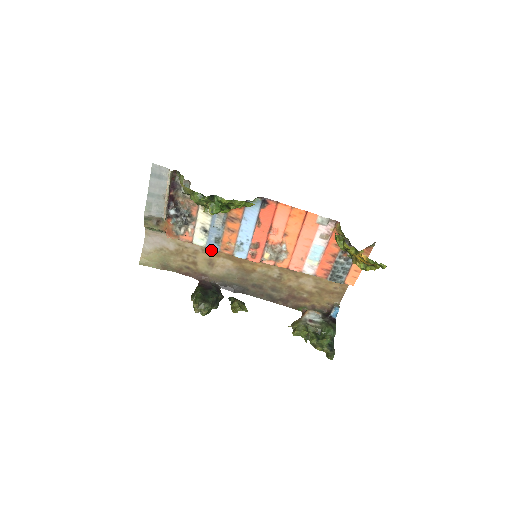
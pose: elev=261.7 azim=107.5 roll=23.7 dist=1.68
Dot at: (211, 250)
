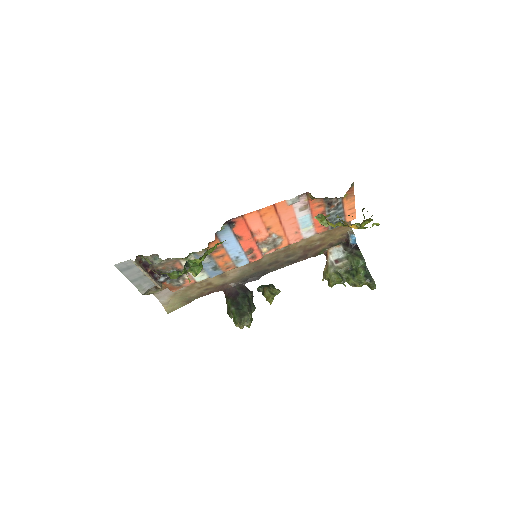
Dot at: occluded
